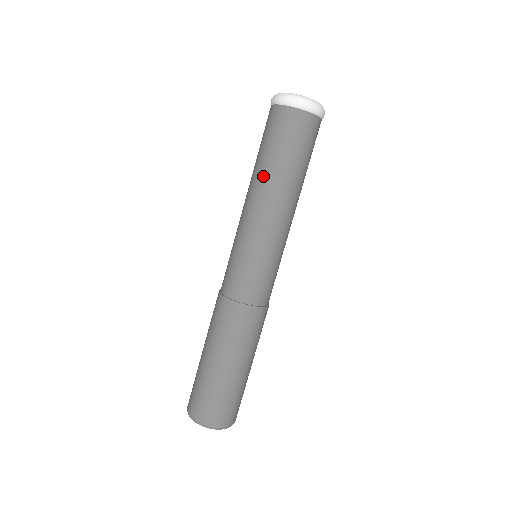
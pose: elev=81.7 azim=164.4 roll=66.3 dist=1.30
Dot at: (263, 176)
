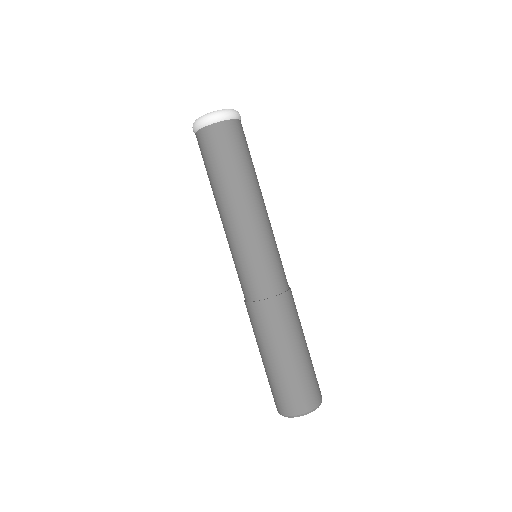
Dot at: (229, 188)
